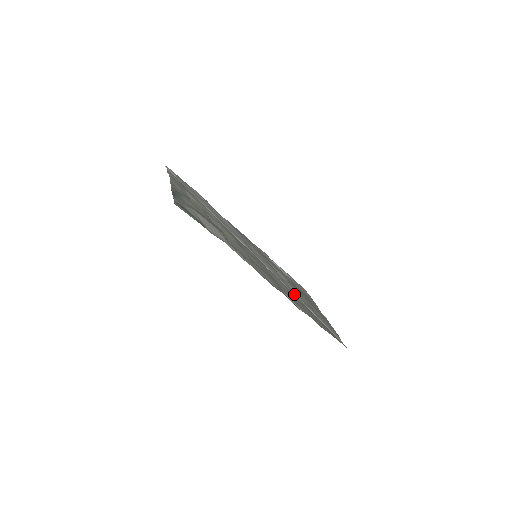
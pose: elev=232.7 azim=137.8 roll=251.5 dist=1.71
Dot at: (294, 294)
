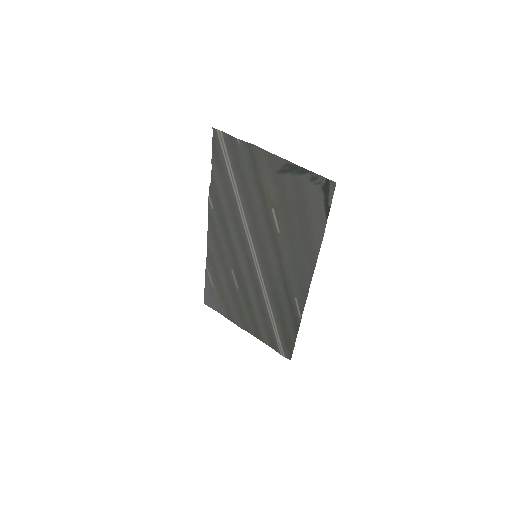
Dot at: (265, 302)
